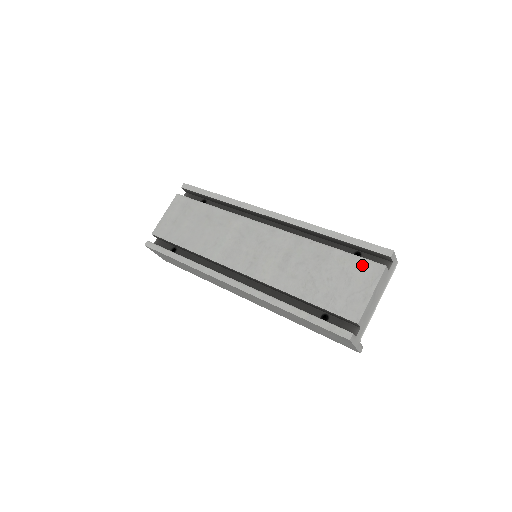
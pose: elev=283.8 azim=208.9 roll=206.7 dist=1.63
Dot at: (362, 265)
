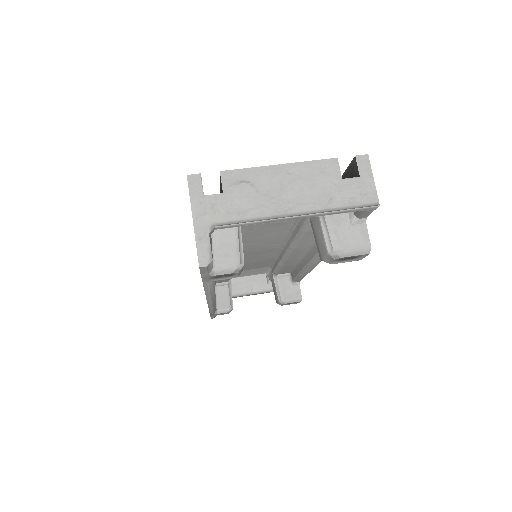
Dot at: occluded
